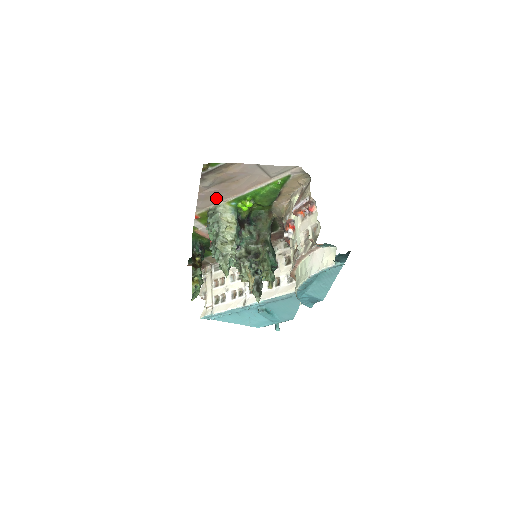
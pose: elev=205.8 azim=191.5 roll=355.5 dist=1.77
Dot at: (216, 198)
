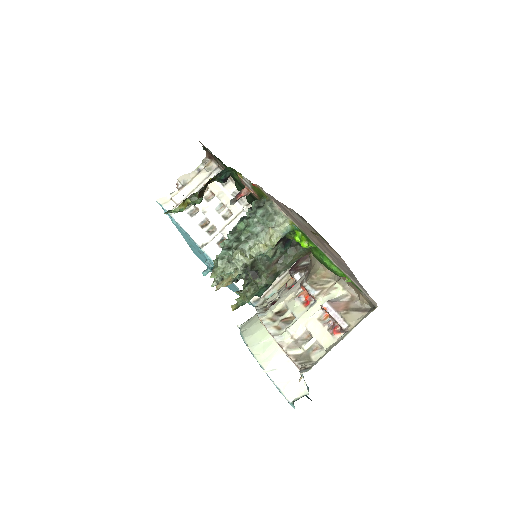
Dot at: (289, 214)
